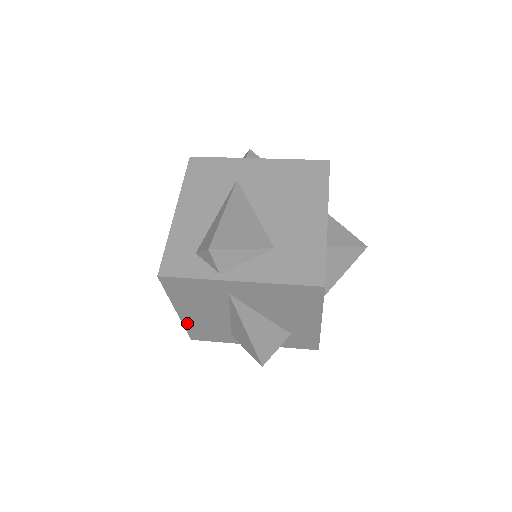
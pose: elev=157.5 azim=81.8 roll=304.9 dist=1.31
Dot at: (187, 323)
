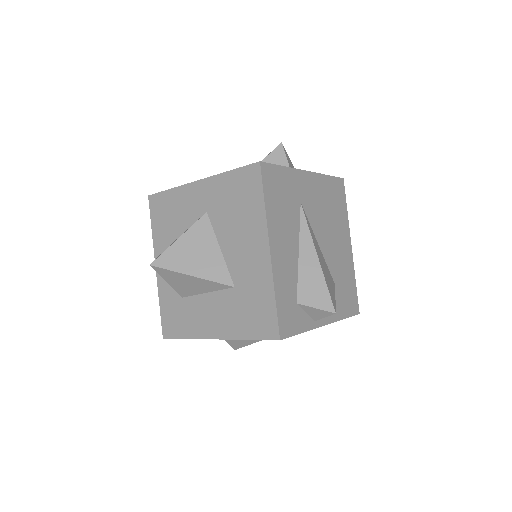
Dot at: occluded
